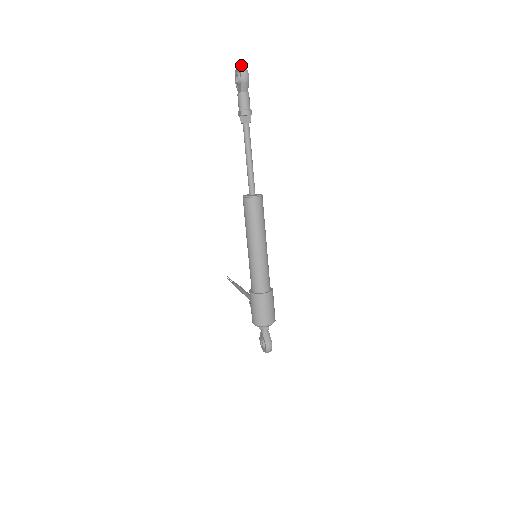
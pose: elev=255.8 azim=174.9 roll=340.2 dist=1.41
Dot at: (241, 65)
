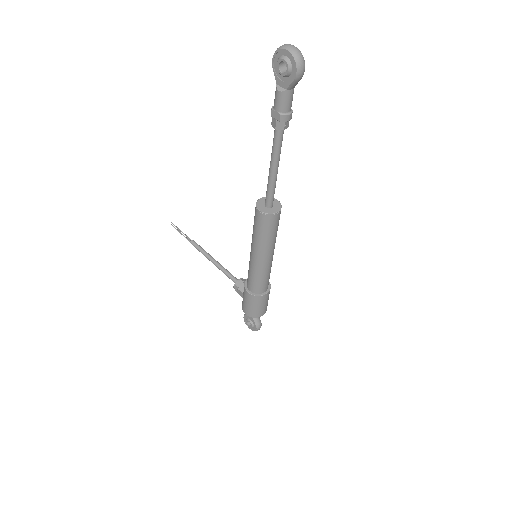
Dot at: (294, 48)
